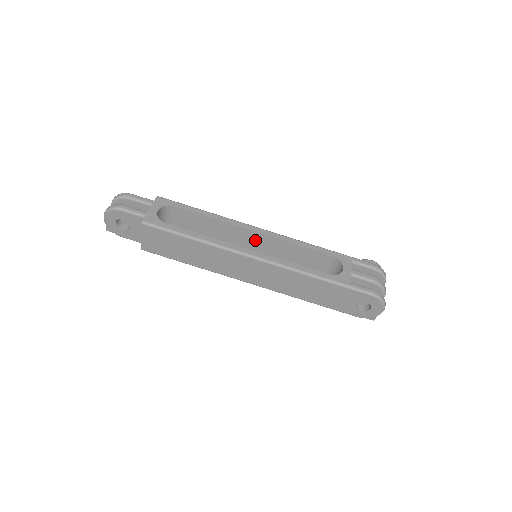
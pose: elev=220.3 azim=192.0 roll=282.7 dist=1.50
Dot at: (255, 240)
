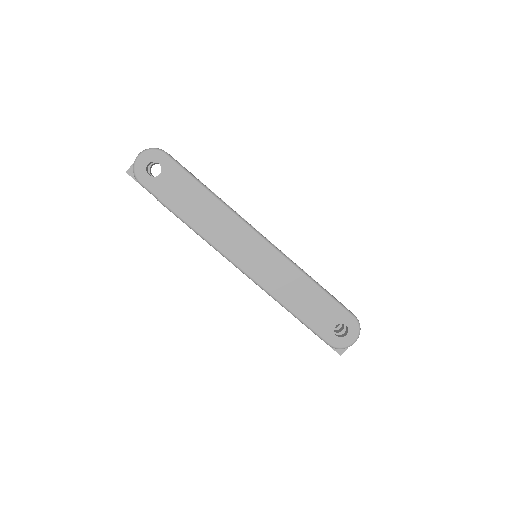
Dot at: occluded
